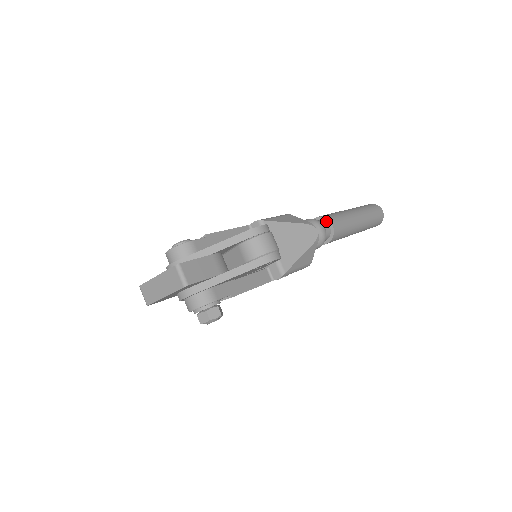
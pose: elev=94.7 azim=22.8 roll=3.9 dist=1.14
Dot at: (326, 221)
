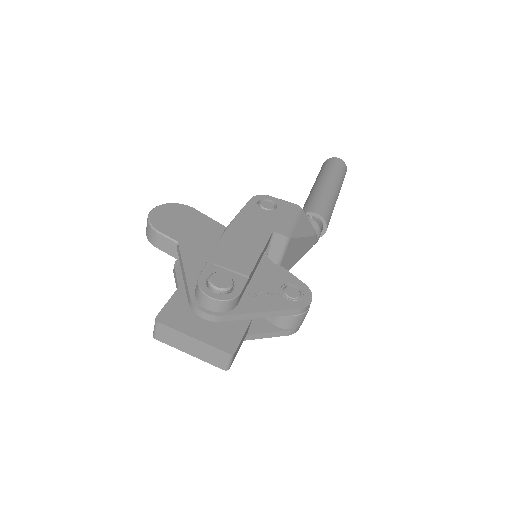
Dot at: (324, 224)
